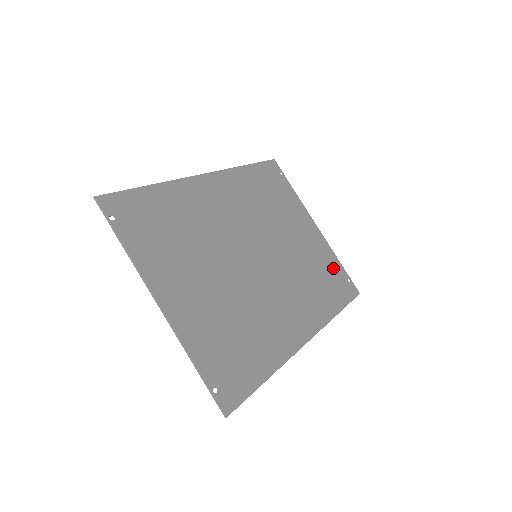
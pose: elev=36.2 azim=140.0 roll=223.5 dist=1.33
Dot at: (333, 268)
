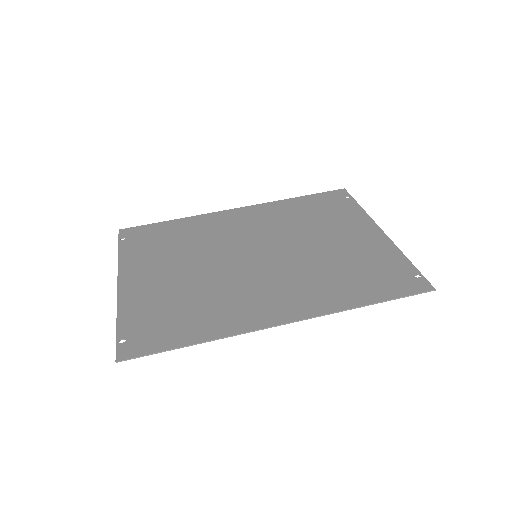
Dot at: (388, 265)
